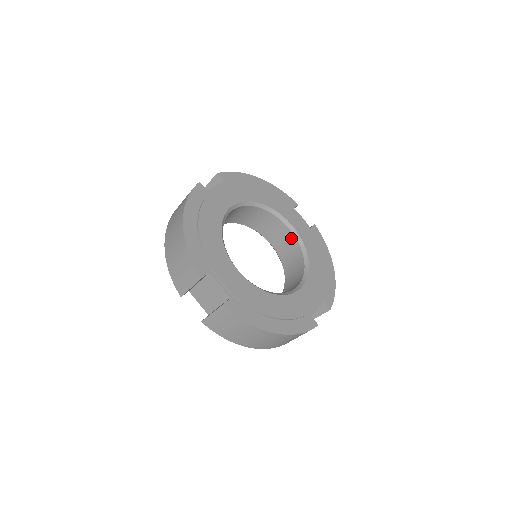
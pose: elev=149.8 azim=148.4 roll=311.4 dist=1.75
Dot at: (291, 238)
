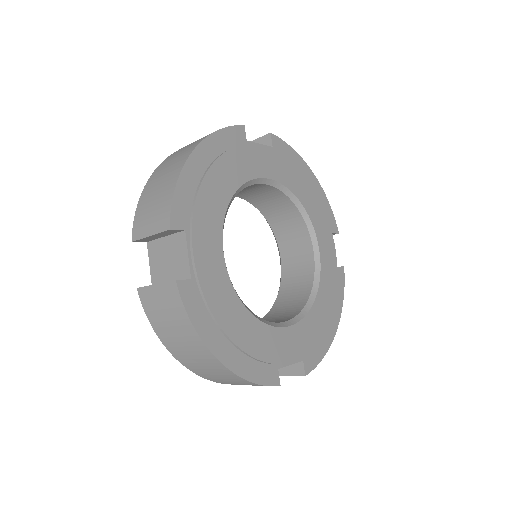
Dot at: (309, 263)
